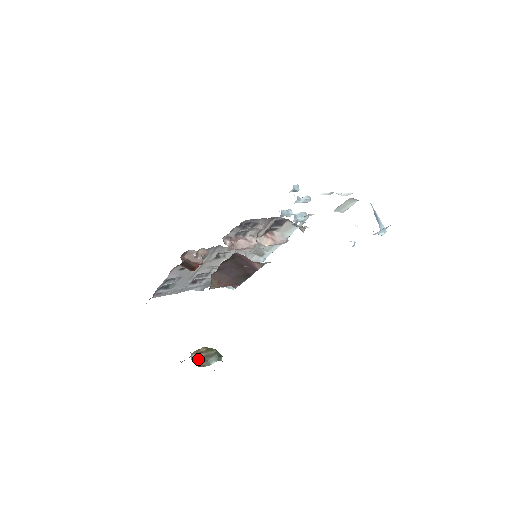
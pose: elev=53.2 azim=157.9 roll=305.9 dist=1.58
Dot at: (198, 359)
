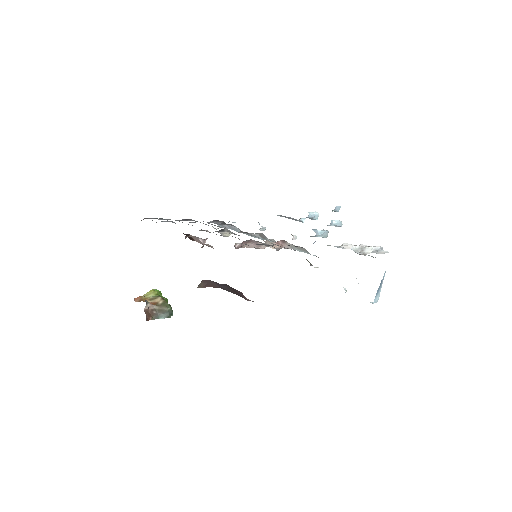
Dot at: (151, 311)
